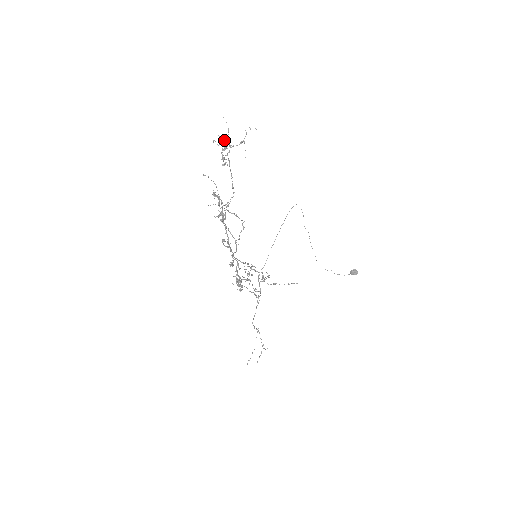
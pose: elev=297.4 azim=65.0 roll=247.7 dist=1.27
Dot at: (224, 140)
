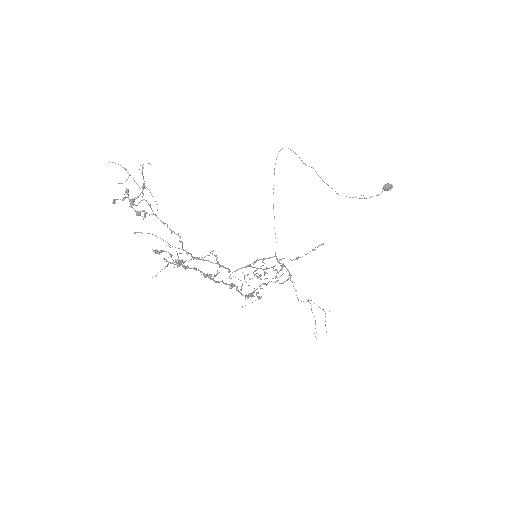
Dot at: (126, 189)
